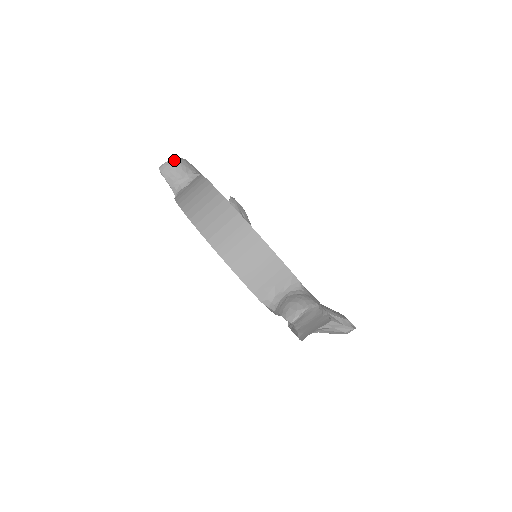
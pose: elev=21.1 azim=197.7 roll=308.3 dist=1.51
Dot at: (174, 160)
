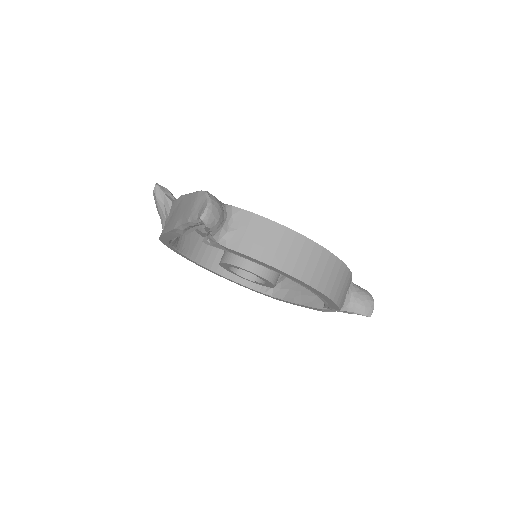
Dot at: (212, 202)
